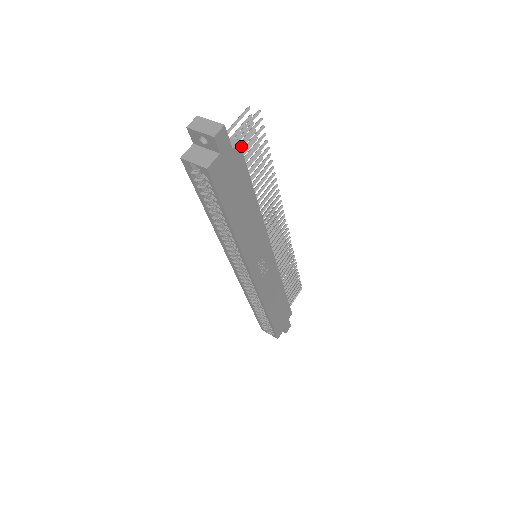
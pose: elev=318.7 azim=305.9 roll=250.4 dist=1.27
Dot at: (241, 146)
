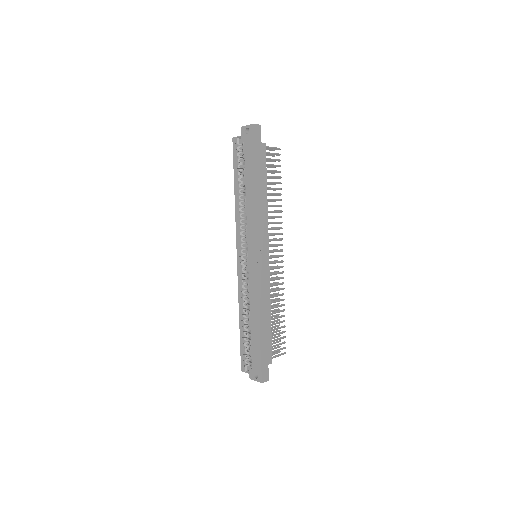
Dot at: occluded
